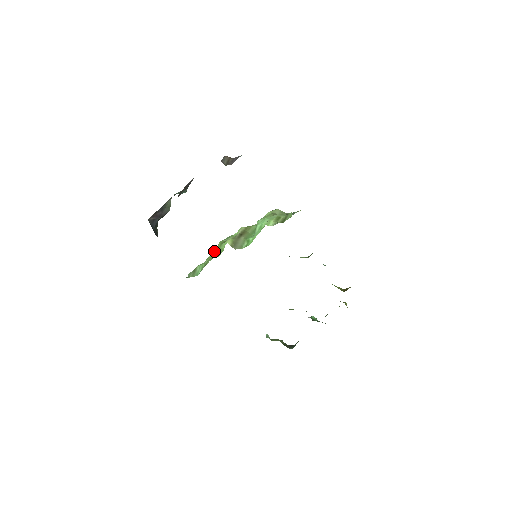
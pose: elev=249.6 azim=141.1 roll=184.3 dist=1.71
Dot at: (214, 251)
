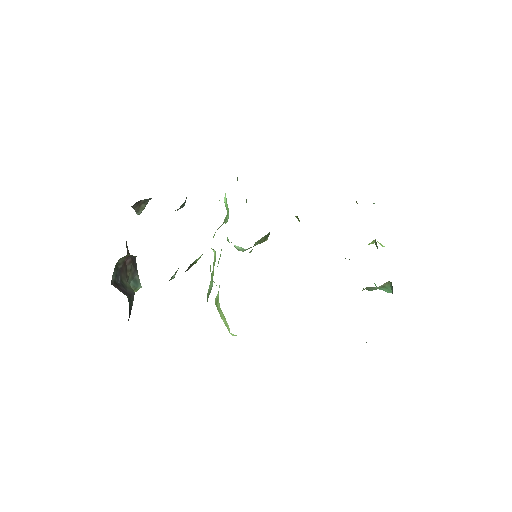
Dot at: occluded
